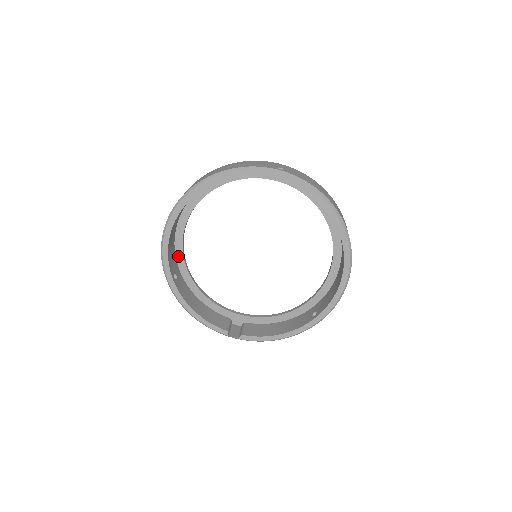
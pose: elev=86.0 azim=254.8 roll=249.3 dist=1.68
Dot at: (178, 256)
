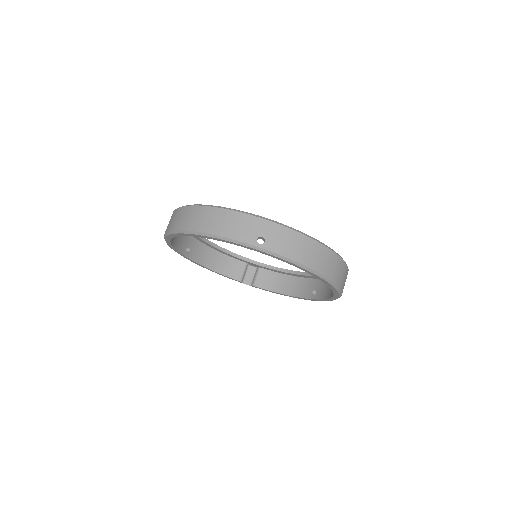
Dot at: occluded
